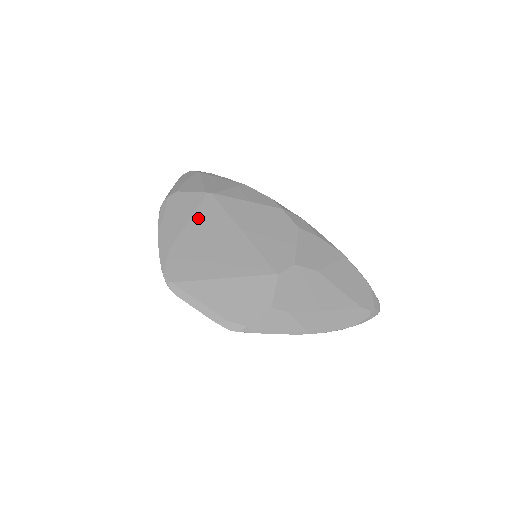
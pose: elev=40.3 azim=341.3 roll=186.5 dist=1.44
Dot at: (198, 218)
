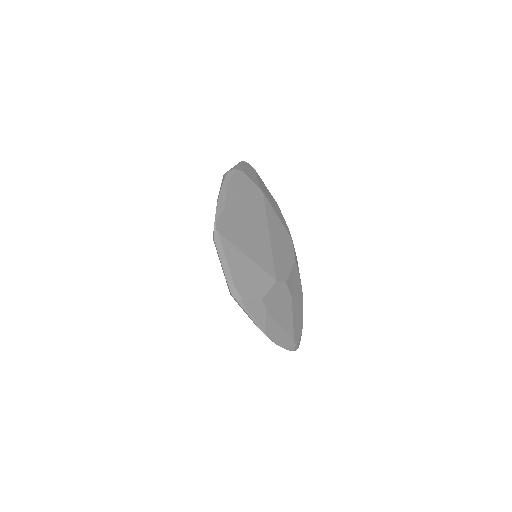
Dot at: (250, 202)
